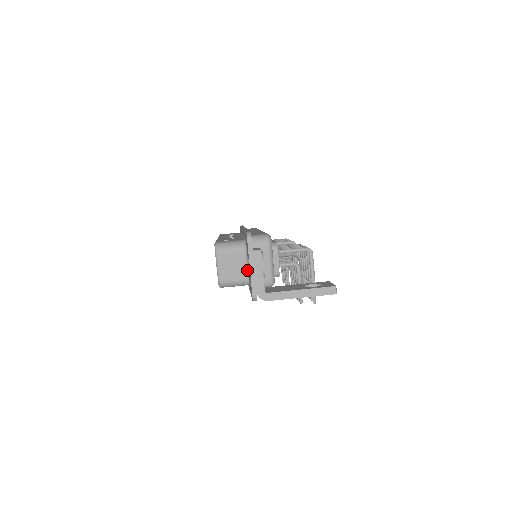
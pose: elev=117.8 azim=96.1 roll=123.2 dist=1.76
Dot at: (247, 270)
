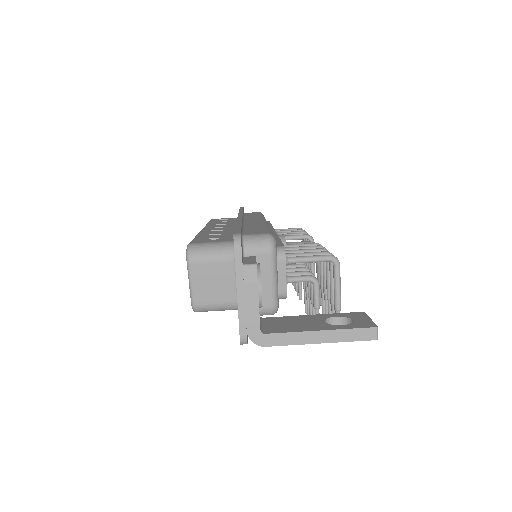
Dot at: (236, 289)
